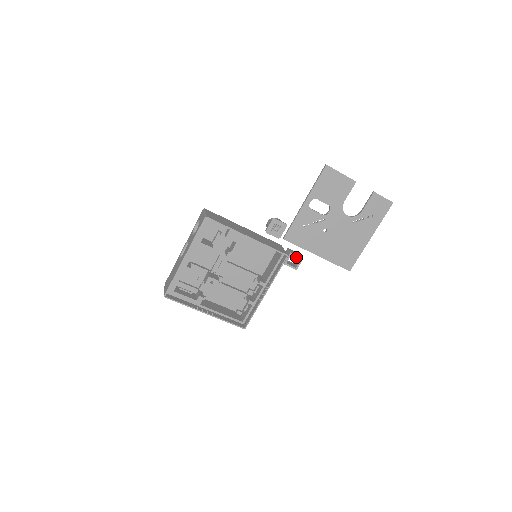
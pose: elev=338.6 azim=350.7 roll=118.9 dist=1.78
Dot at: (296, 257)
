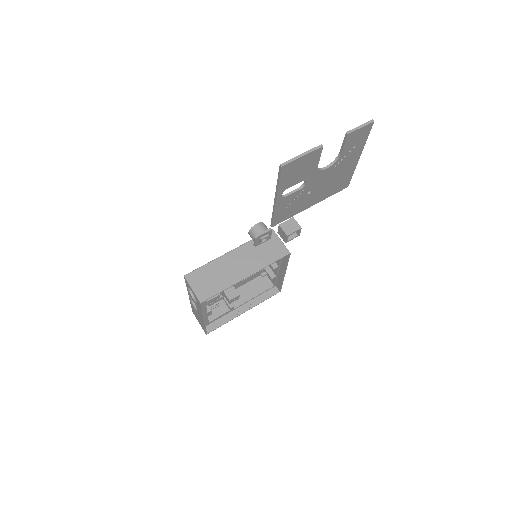
Dot at: occluded
